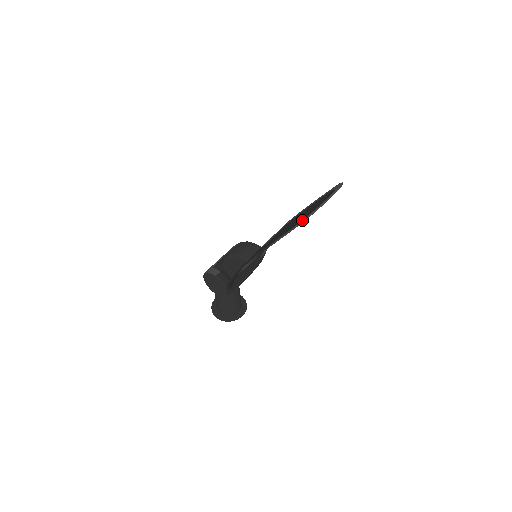
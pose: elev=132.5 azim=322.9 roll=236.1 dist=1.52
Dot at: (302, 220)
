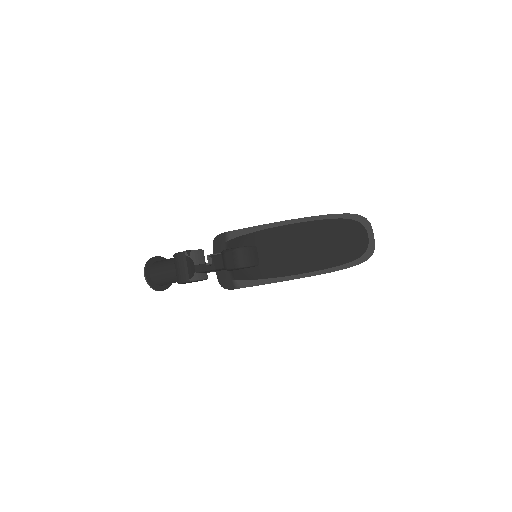
Dot at: occluded
